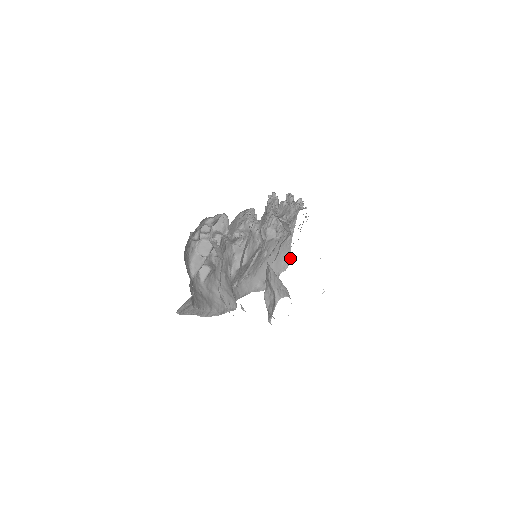
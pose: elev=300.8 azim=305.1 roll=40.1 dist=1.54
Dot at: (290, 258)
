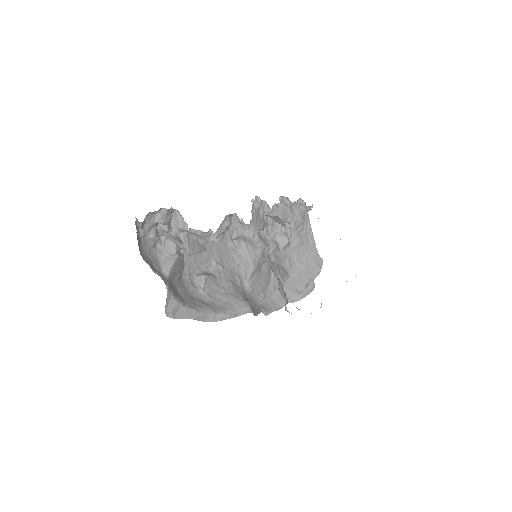
Dot at: (321, 261)
